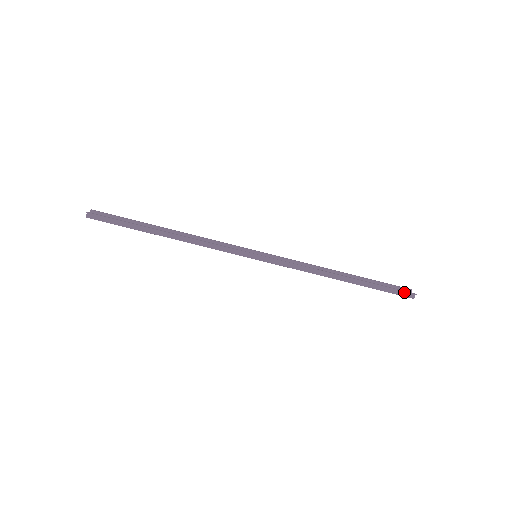
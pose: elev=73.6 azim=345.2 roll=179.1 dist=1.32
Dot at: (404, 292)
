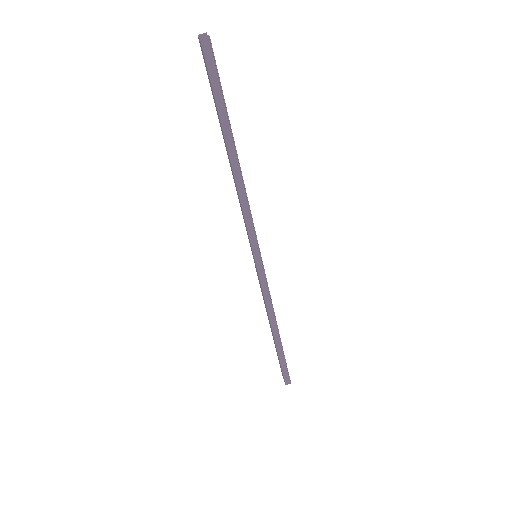
Dot at: (288, 376)
